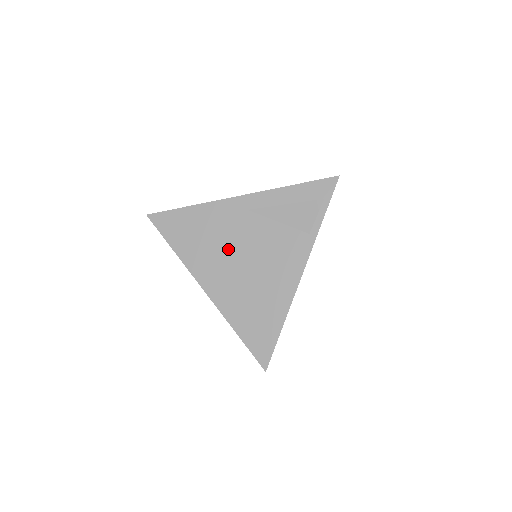
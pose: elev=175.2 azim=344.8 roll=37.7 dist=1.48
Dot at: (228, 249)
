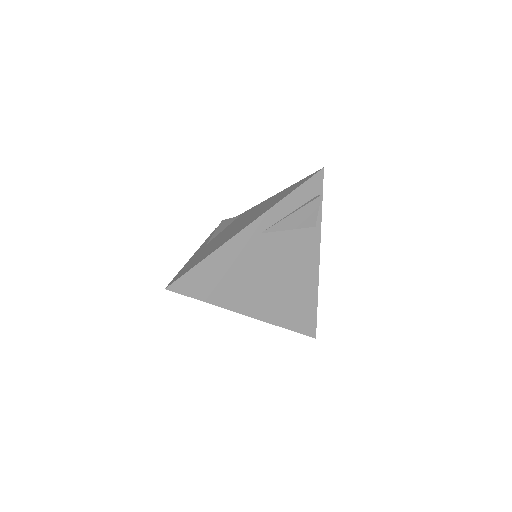
Dot at: (256, 274)
